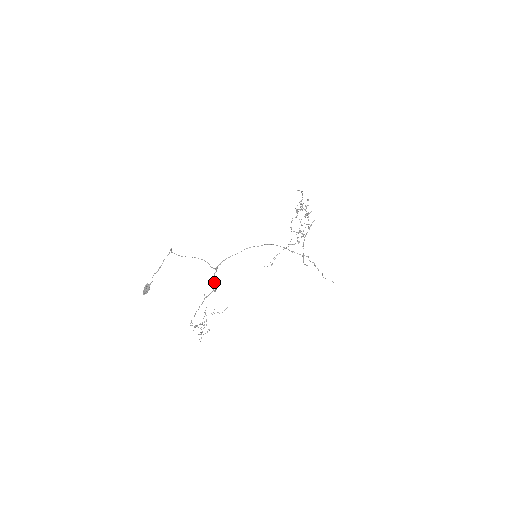
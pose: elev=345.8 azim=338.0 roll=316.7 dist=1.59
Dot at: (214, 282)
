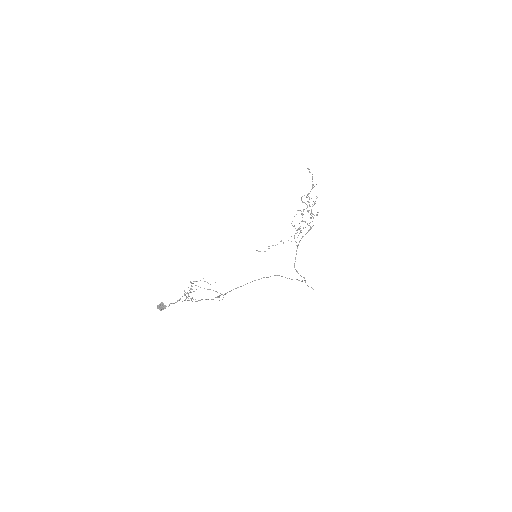
Dot at: (219, 297)
